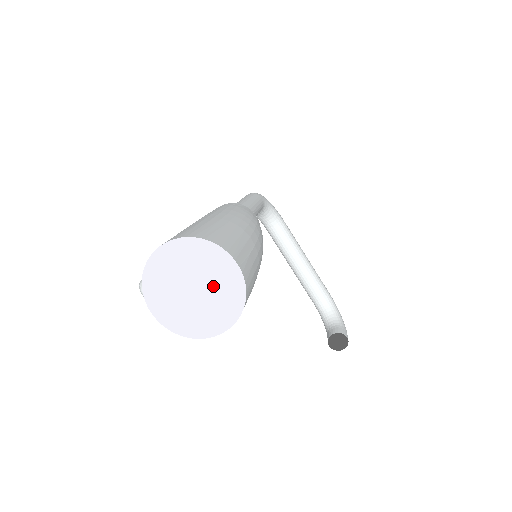
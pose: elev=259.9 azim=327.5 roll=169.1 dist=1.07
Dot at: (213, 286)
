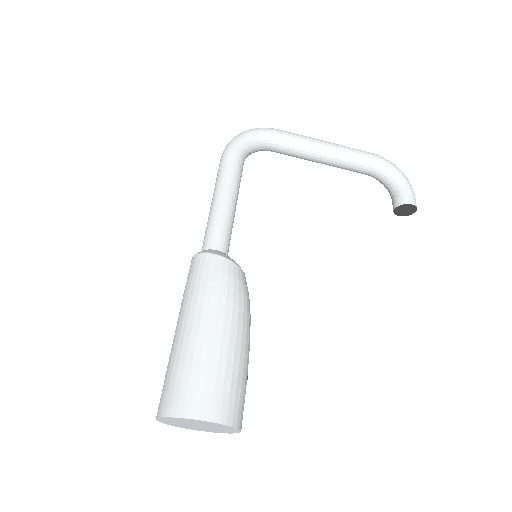
Dot at: (206, 425)
